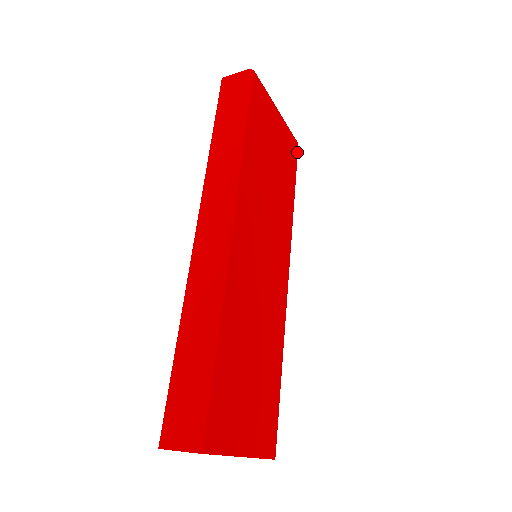
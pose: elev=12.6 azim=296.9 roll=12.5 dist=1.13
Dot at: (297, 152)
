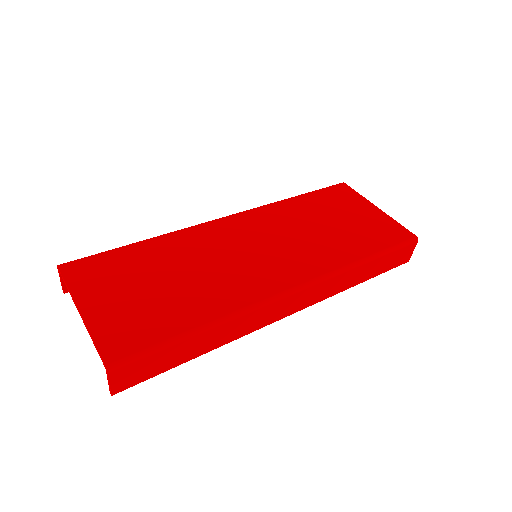
Dot at: (408, 239)
